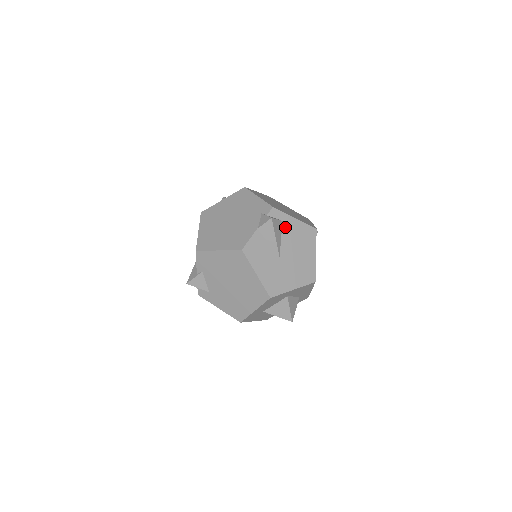
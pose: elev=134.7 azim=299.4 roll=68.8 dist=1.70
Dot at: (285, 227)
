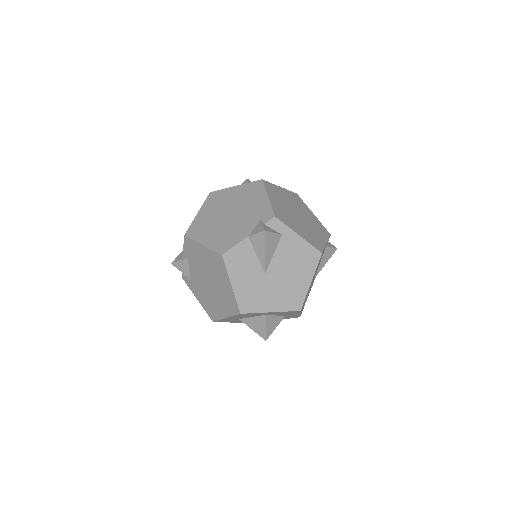
Dot at: (283, 242)
